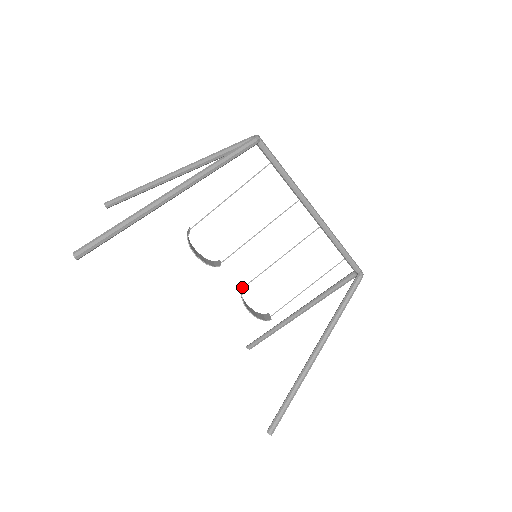
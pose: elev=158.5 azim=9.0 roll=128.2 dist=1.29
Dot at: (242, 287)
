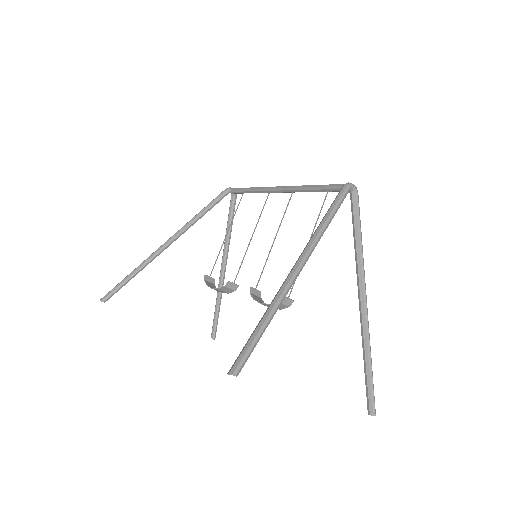
Dot at: (256, 291)
